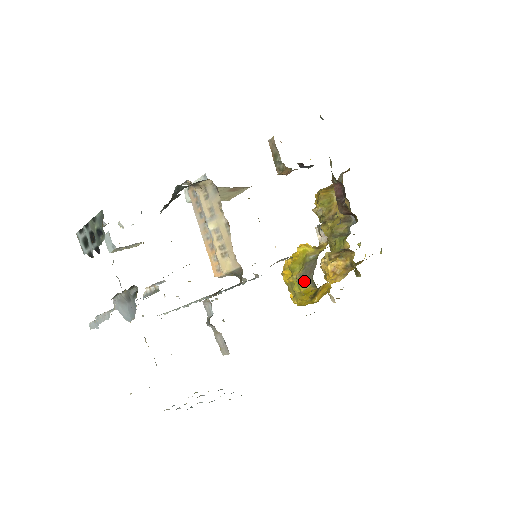
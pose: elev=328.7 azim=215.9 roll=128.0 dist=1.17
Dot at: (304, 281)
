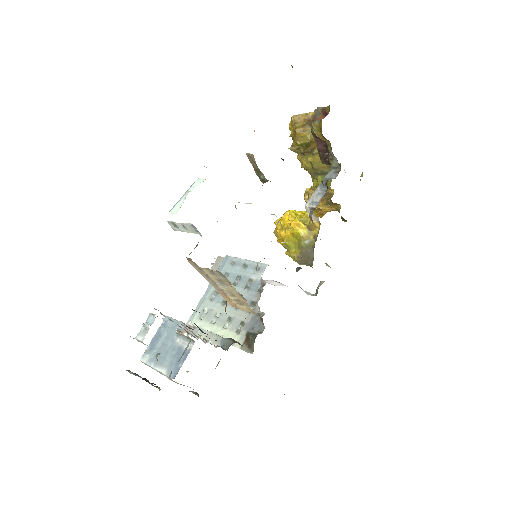
Dot at: (303, 263)
